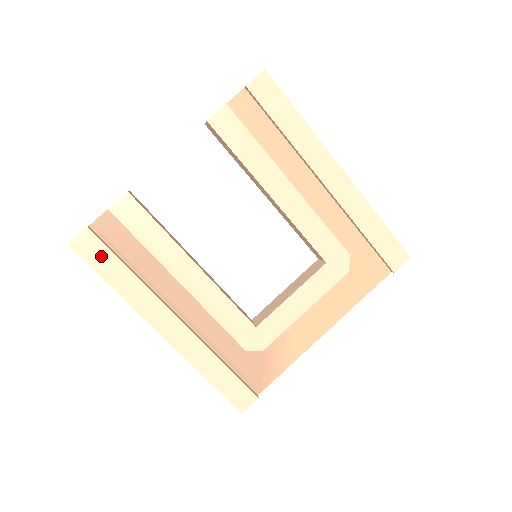
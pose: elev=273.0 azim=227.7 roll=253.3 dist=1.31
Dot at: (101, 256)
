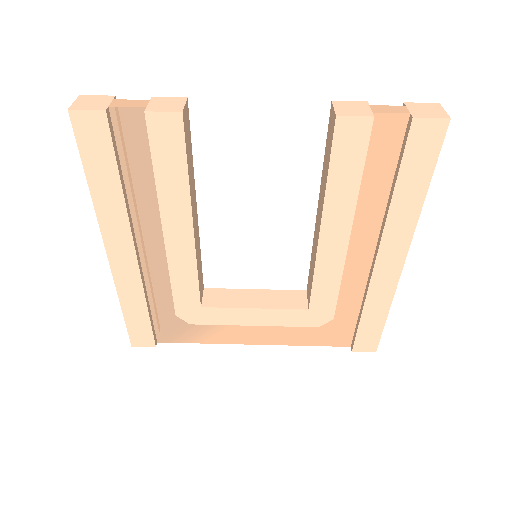
Dot at: (99, 149)
